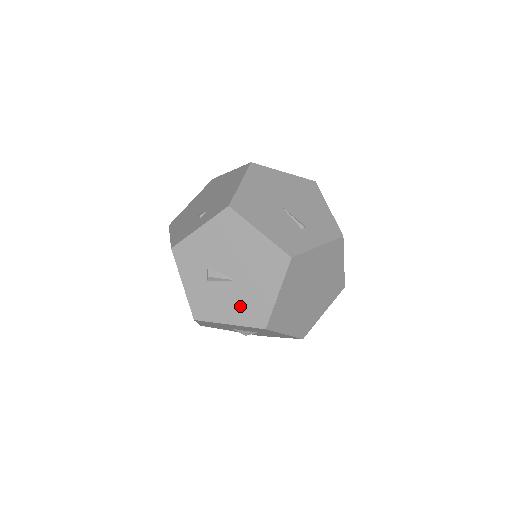
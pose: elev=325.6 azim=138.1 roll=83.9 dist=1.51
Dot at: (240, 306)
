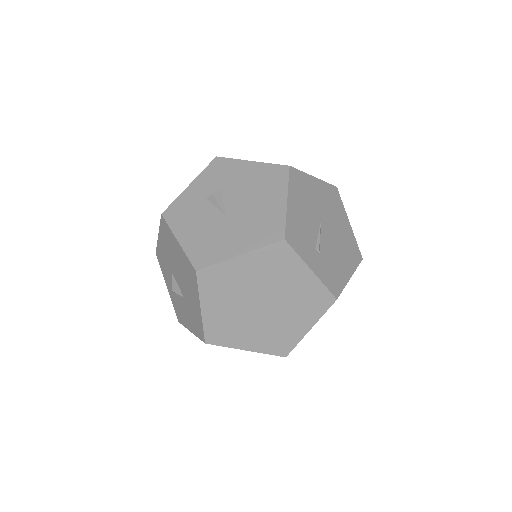
Dot at: (203, 236)
